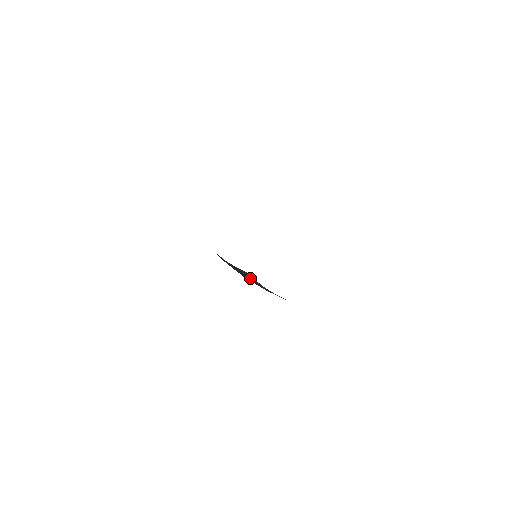
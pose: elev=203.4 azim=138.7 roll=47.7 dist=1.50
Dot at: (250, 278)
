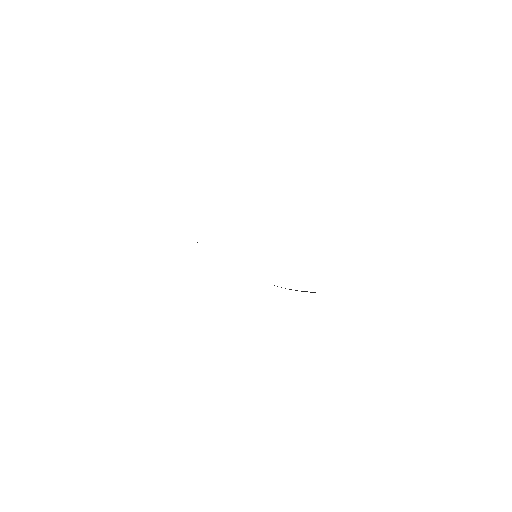
Dot at: occluded
